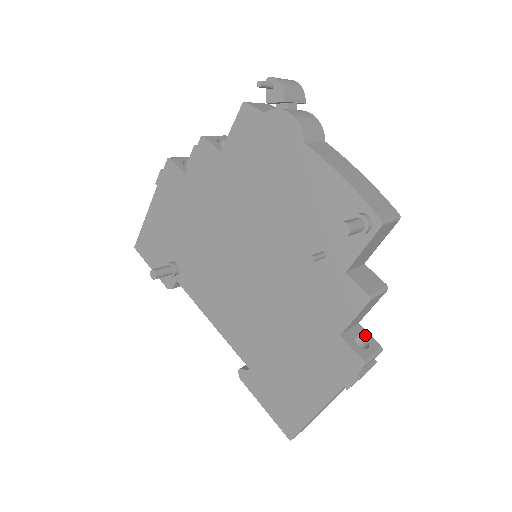
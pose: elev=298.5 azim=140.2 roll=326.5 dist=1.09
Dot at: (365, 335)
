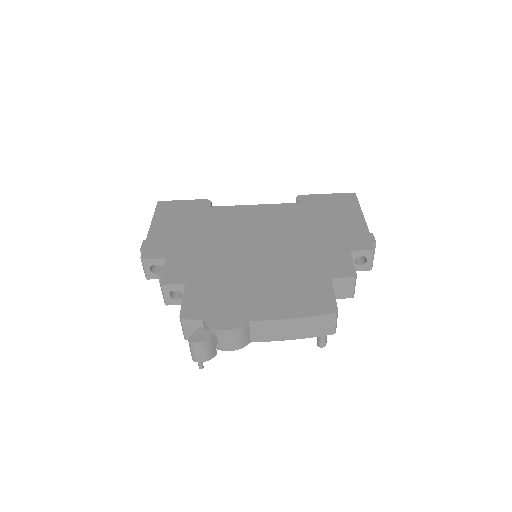
Dot at: (359, 254)
